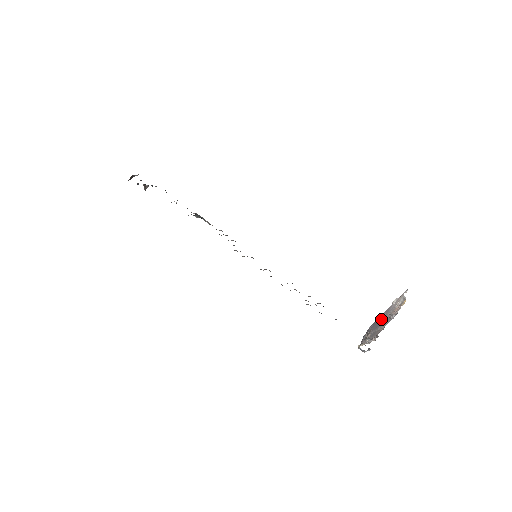
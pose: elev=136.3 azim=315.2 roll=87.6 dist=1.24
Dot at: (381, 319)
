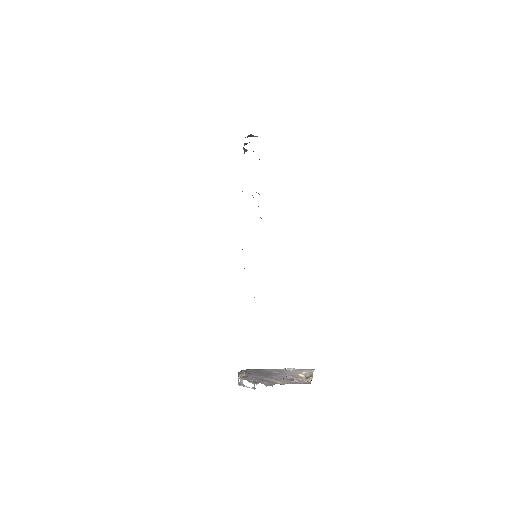
Dot at: (269, 373)
